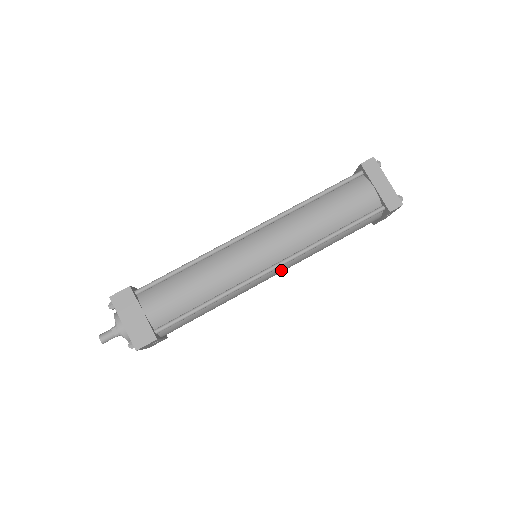
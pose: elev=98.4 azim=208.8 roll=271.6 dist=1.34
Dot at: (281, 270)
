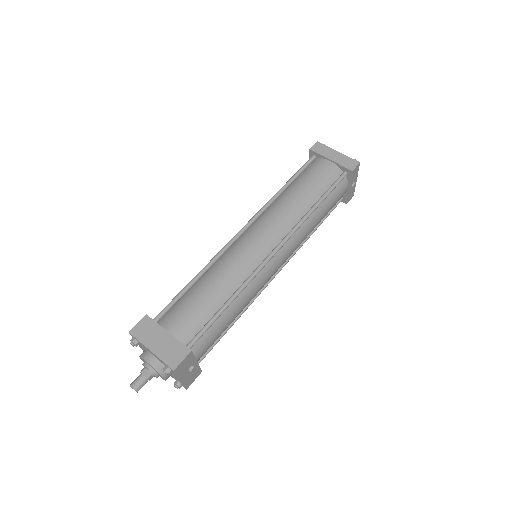
Dot at: (284, 255)
